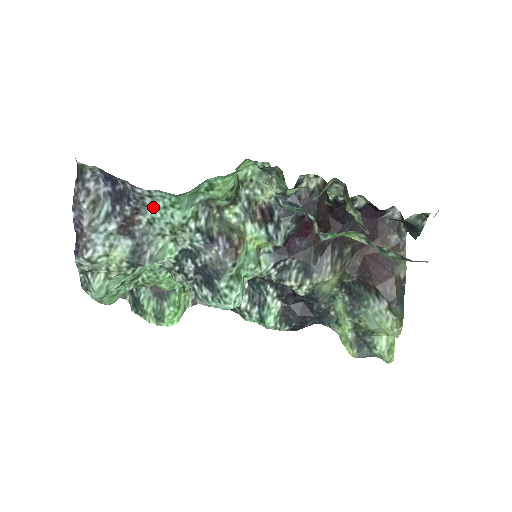
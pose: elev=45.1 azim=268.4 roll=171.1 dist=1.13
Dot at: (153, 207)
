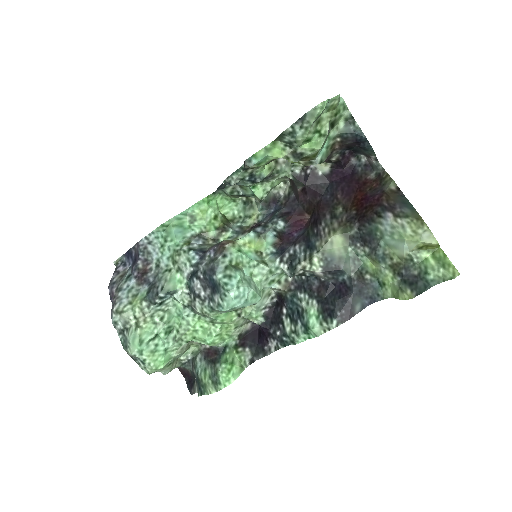
Dot at: (155, 251)
